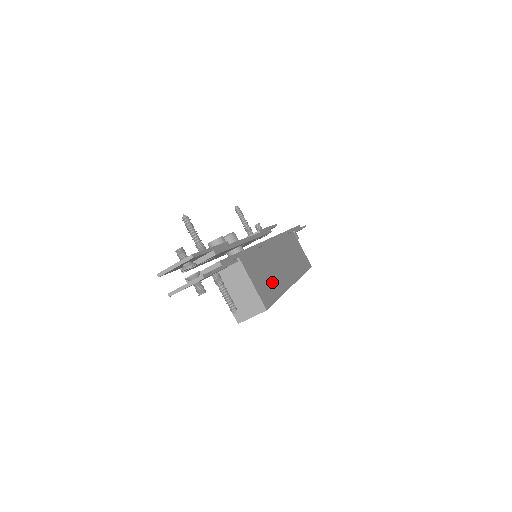
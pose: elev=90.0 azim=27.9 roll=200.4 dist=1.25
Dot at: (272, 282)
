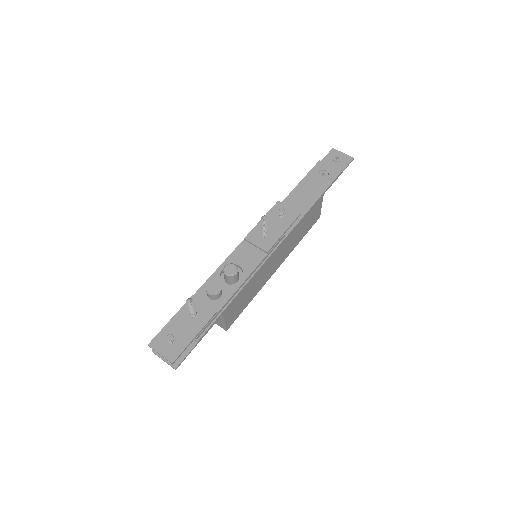
Dot at: (249, 296)
